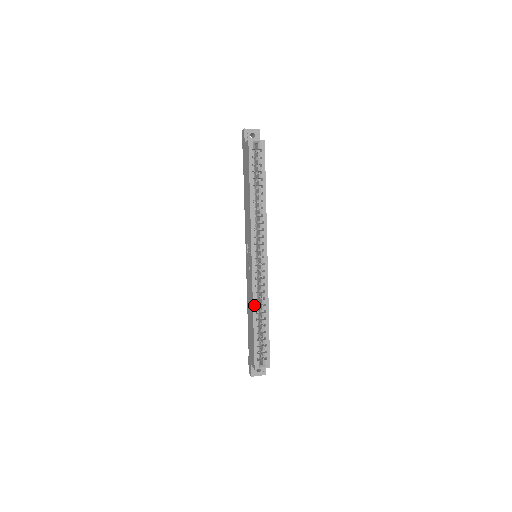
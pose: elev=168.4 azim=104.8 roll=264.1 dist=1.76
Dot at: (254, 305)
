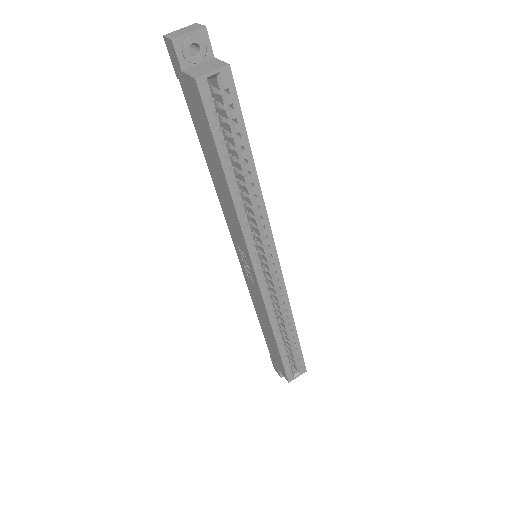
Dot at: (273, 325)
